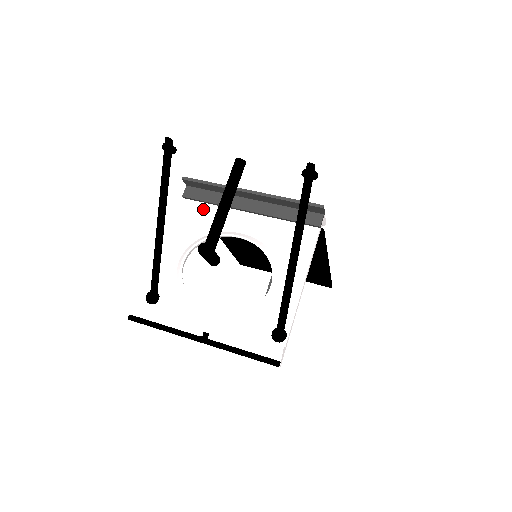
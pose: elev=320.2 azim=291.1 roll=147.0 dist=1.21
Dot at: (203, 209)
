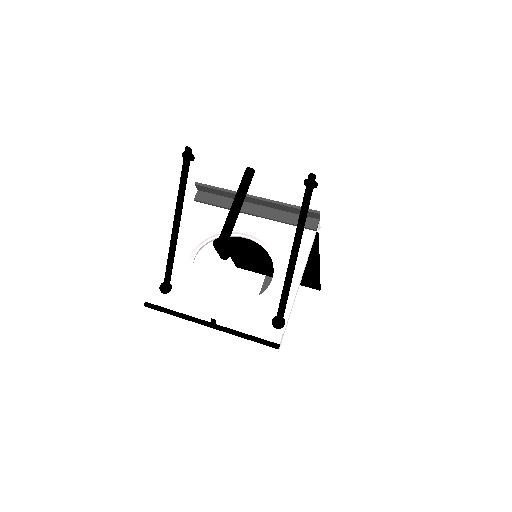
Dot at: (212, 211)
